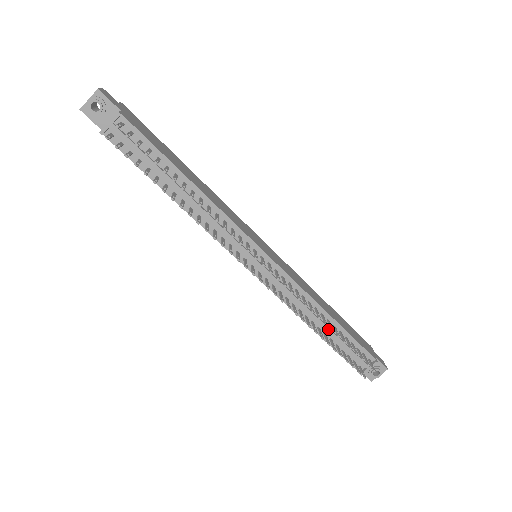
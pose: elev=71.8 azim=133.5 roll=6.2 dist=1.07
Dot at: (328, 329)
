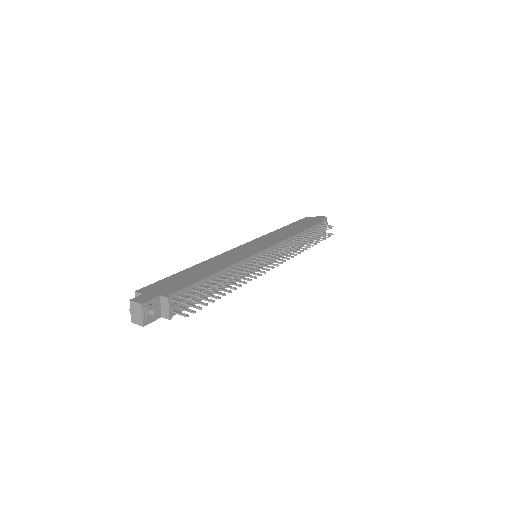
Dot at: occluded
